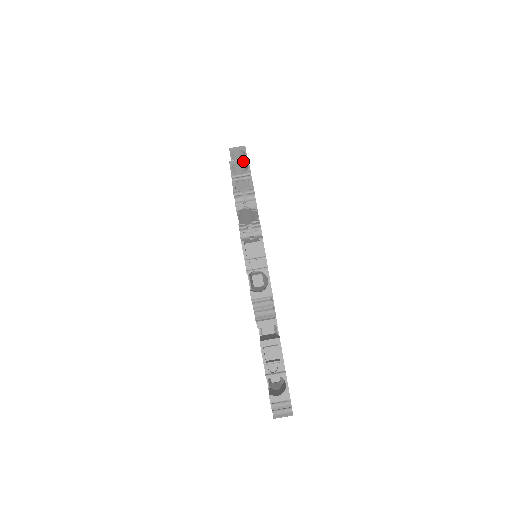
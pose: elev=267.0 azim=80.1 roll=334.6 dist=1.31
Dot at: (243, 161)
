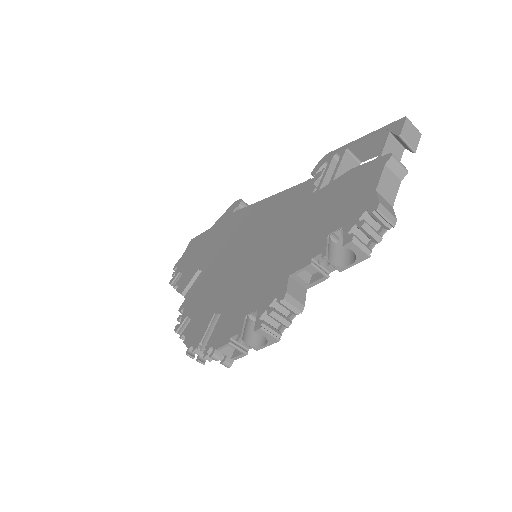
Dot at: (270, 340)
